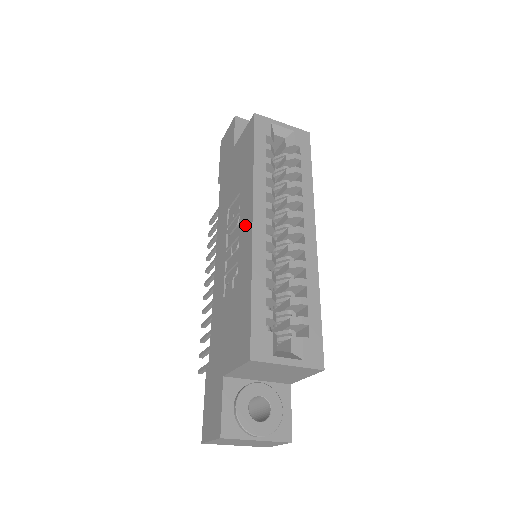
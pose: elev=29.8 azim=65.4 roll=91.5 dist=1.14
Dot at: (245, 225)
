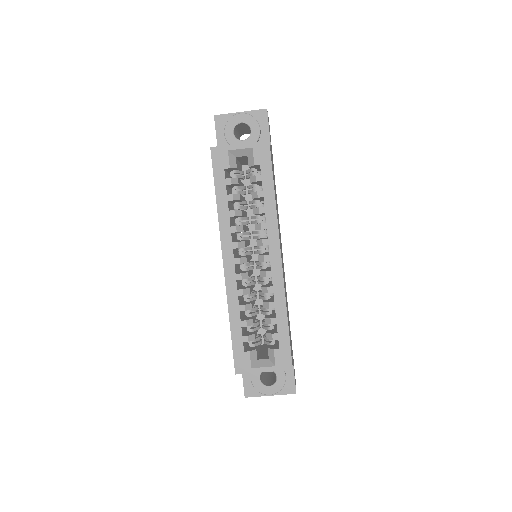
Dot at: occluded
